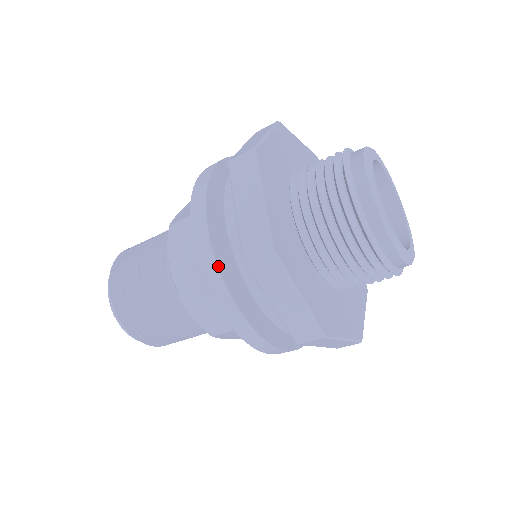
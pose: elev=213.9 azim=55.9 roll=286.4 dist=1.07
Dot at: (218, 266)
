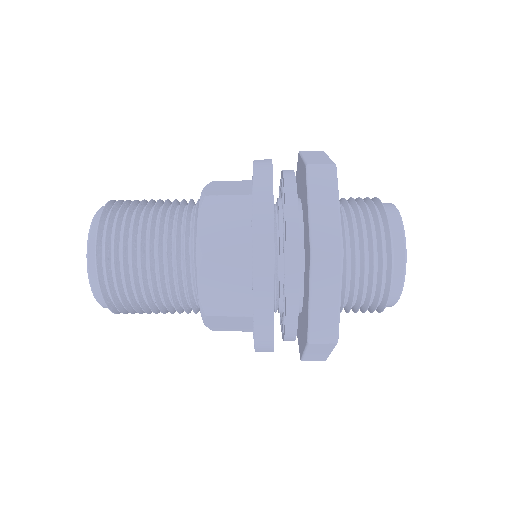
Dot at: occluded
